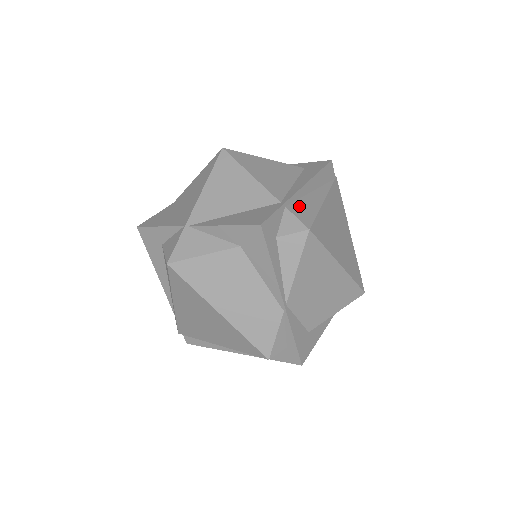
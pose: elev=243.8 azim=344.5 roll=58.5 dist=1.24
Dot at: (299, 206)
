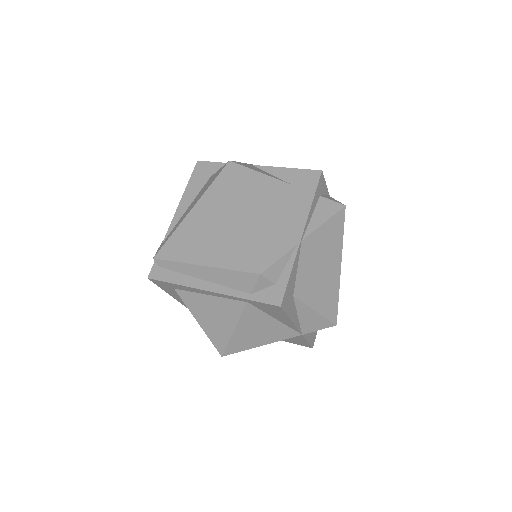
Dot at: occluded
